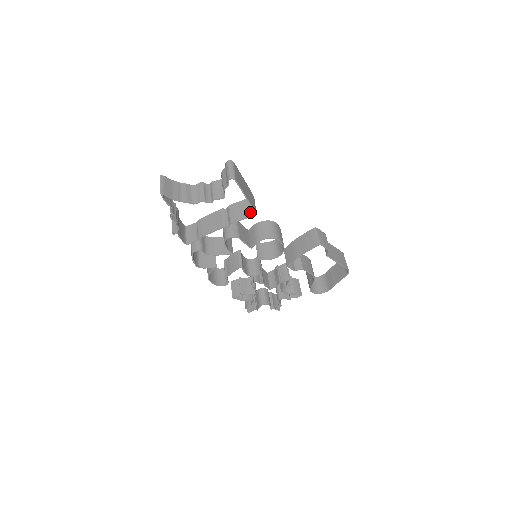
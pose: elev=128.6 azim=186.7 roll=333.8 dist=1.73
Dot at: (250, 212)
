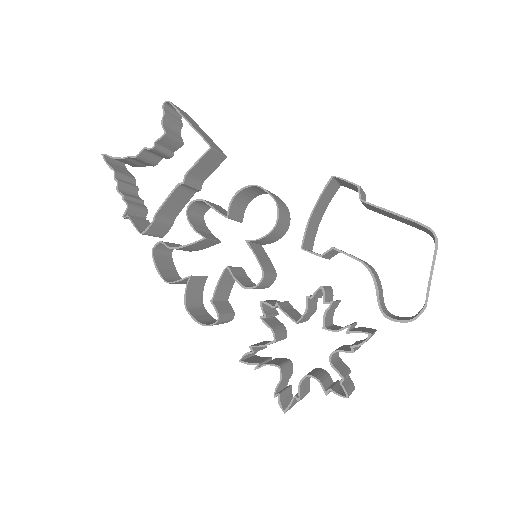
Dot at: (208, 154)
